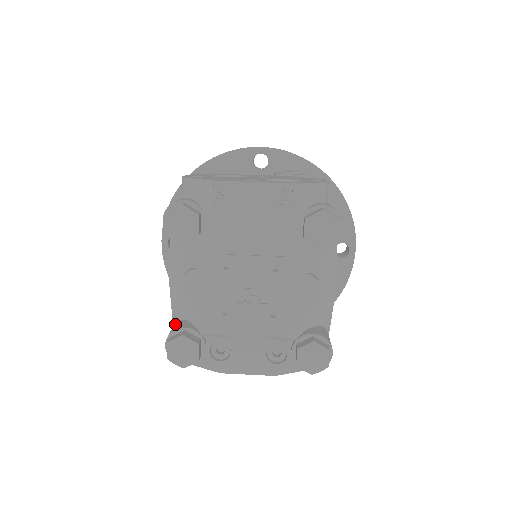
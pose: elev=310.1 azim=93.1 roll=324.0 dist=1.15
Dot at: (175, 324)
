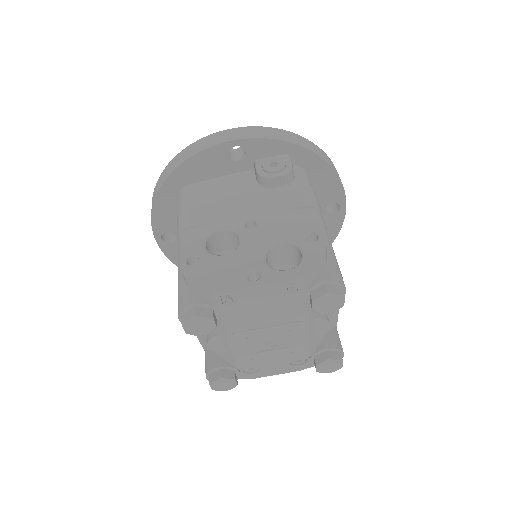
Dot at: (207, 357)
